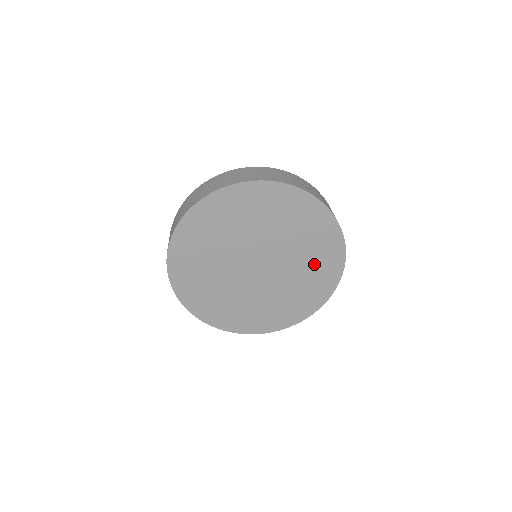
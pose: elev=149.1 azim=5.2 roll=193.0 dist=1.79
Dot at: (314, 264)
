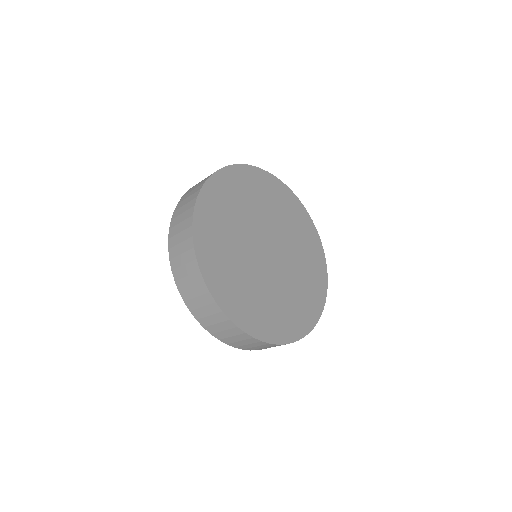
Dot at: (308, 266)
